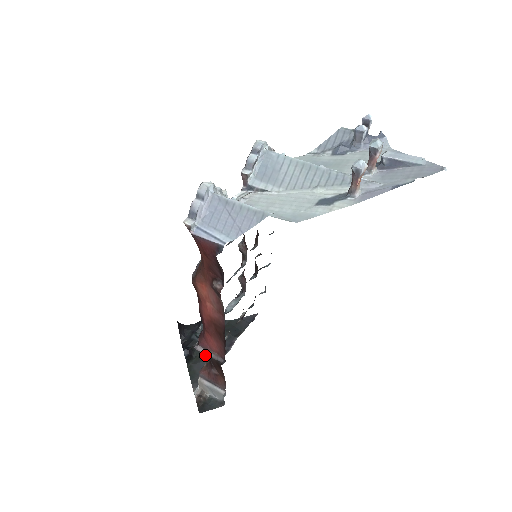
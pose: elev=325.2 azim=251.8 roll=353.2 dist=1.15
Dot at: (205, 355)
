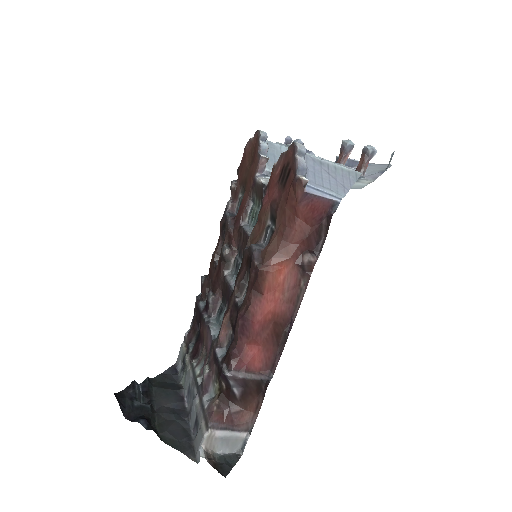
Dot at: (242, 380)
